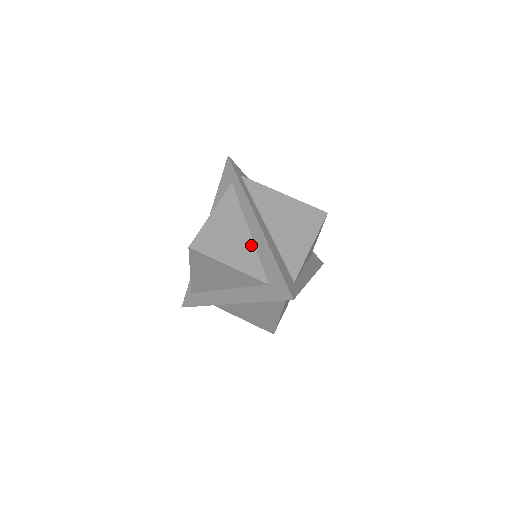
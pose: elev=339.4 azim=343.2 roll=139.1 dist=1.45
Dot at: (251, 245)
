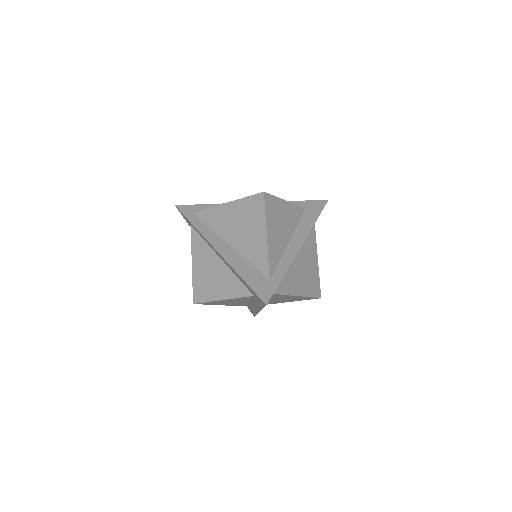
Dot at: (227, 270)
